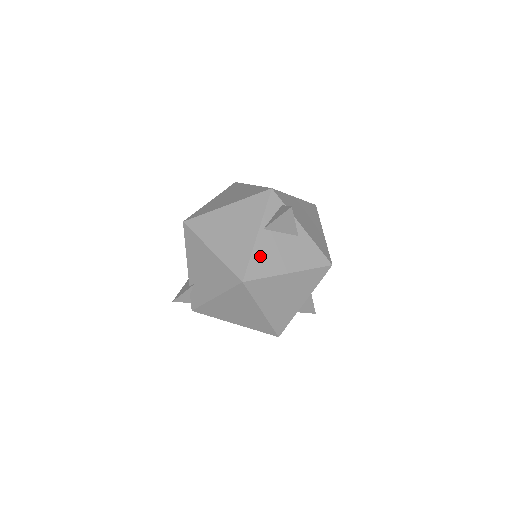
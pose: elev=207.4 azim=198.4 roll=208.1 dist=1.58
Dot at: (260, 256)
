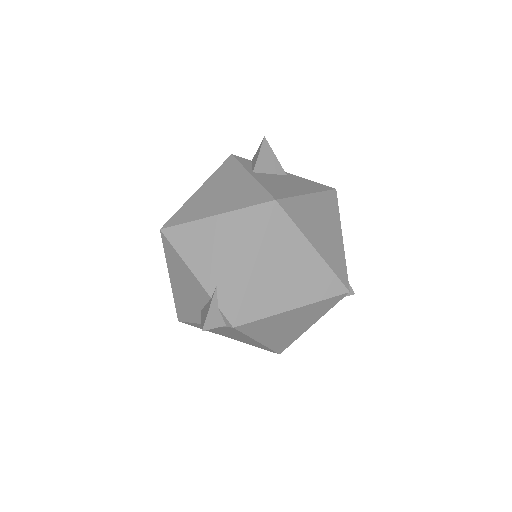
Dot at: (270, 186)
